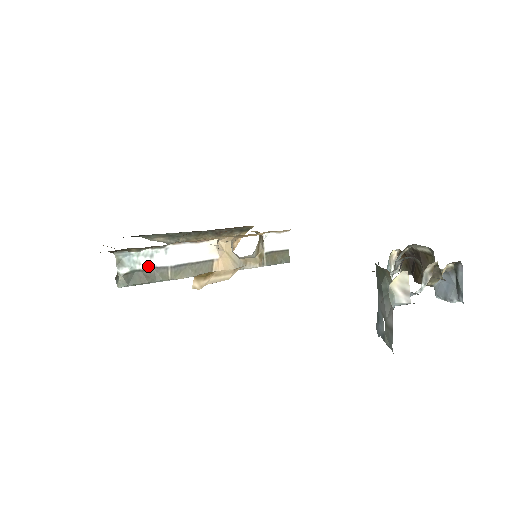
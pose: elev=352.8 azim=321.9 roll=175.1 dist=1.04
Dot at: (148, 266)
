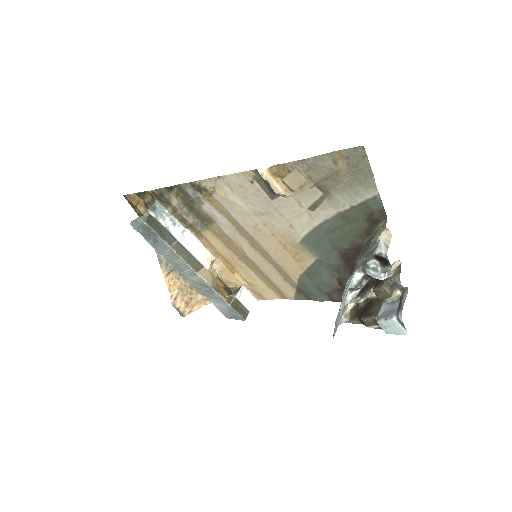
Dot at: (167, 227)
